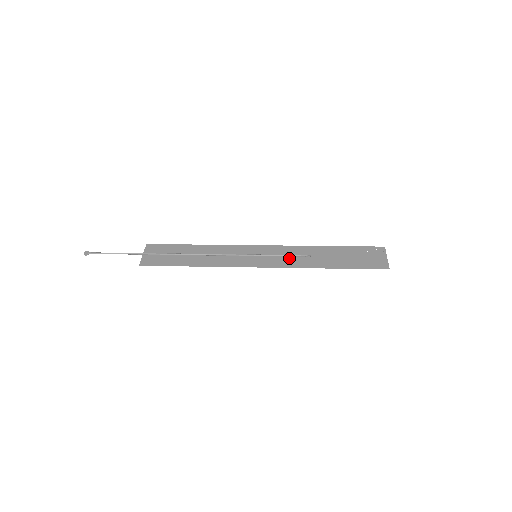
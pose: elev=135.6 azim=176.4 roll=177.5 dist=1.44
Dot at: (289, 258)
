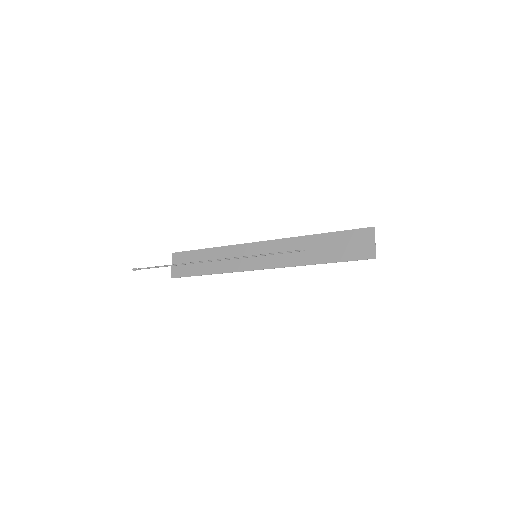
Dot at: (283, 255)
